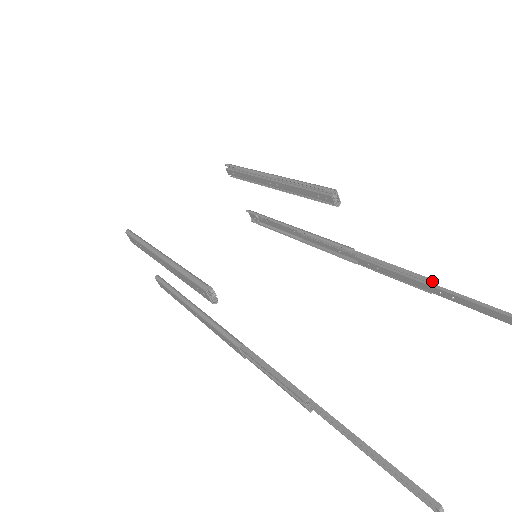
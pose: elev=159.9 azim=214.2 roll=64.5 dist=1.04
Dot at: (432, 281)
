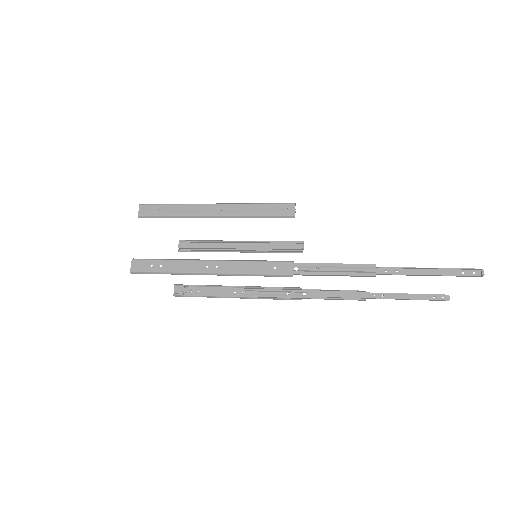
Dot at: (366, 293)
